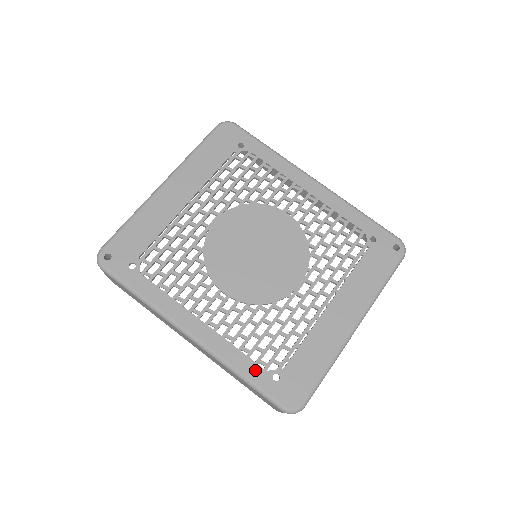
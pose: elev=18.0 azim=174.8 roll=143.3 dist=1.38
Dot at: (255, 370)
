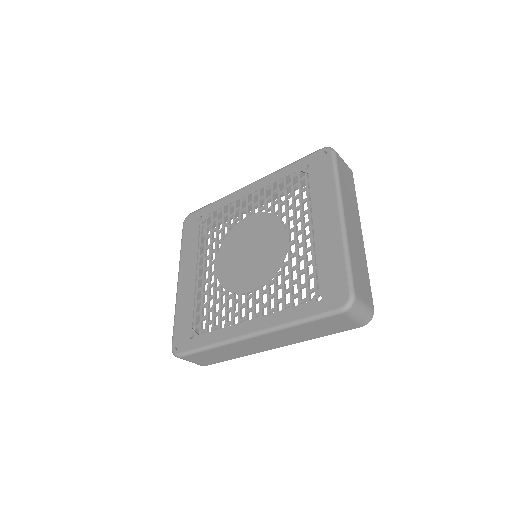
Dot at: (302, 309)
